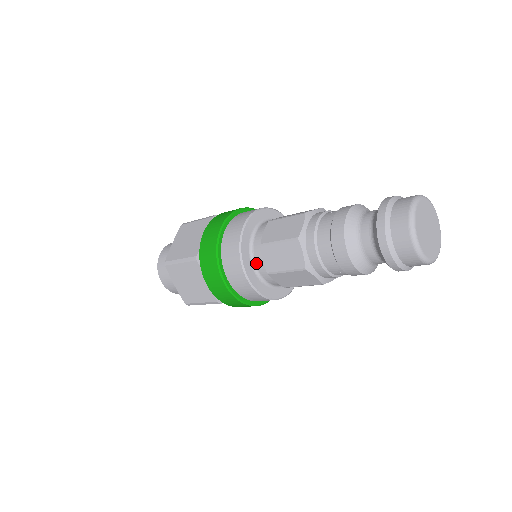
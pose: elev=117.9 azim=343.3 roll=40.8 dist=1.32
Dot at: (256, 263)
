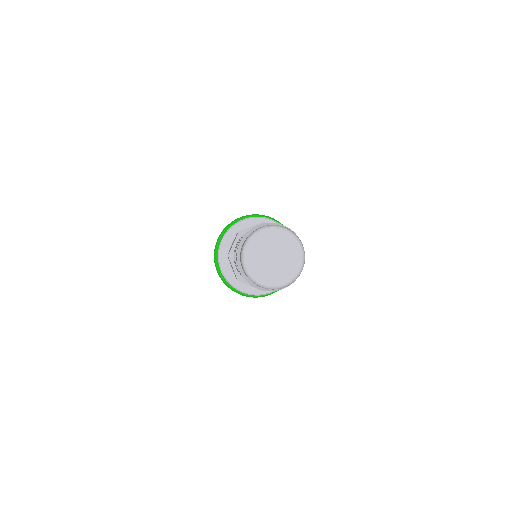
Dot at: occluded
